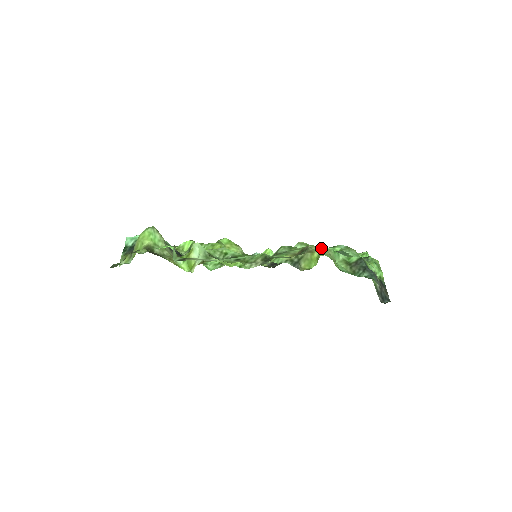
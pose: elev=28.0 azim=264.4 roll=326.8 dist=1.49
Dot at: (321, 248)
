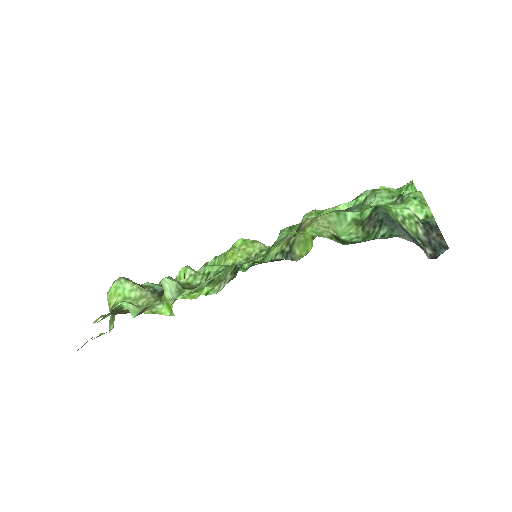
Dot at: (315, 218)
